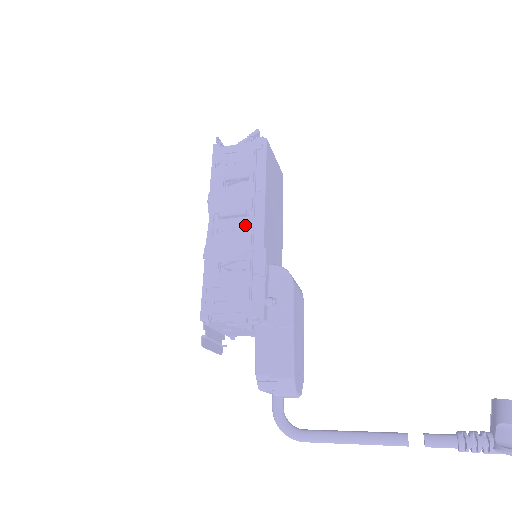
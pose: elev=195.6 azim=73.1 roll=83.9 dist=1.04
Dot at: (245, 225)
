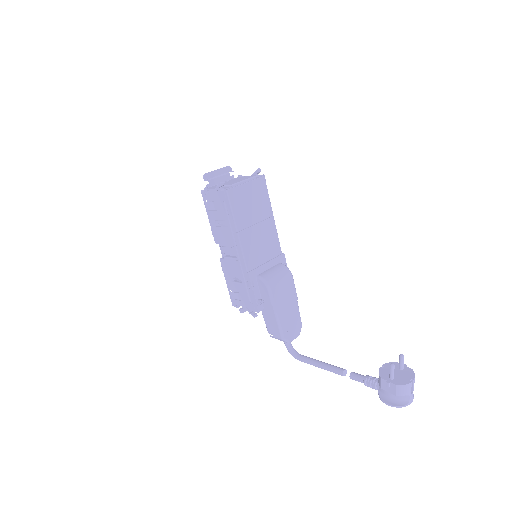
Dot at: occluded
